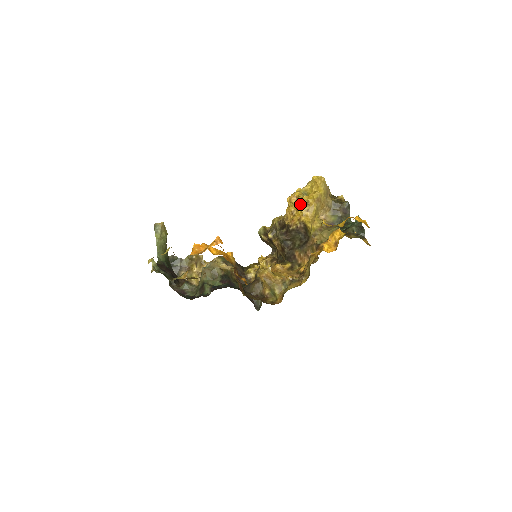
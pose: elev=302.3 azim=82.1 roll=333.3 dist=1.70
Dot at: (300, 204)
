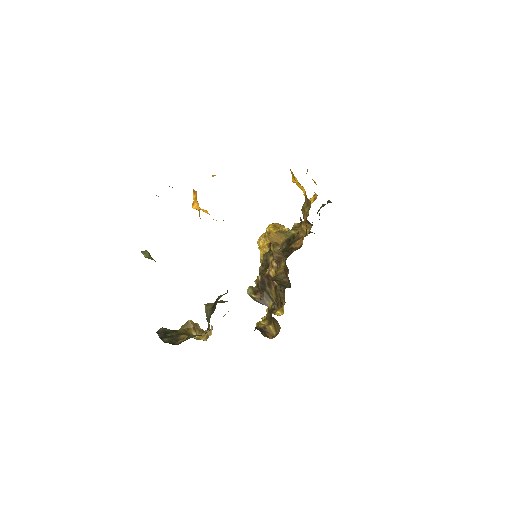
Dot at: (269, 228)
